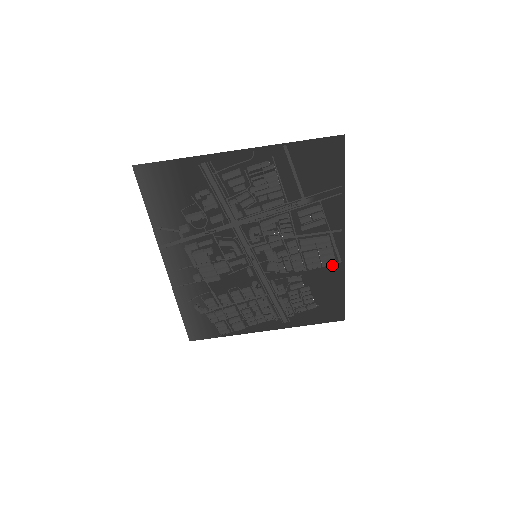
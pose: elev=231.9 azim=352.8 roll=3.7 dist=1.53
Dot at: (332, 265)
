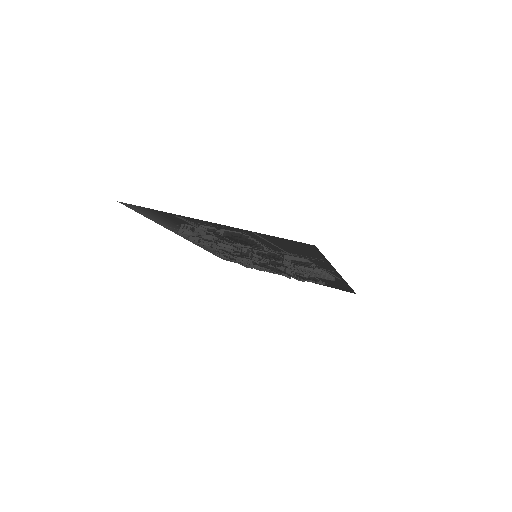
Dot at: occluded
